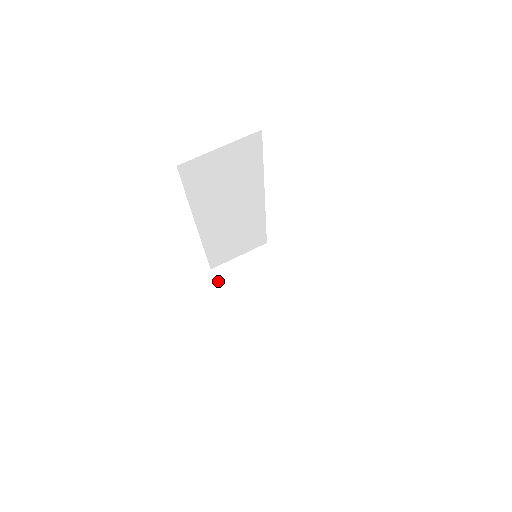
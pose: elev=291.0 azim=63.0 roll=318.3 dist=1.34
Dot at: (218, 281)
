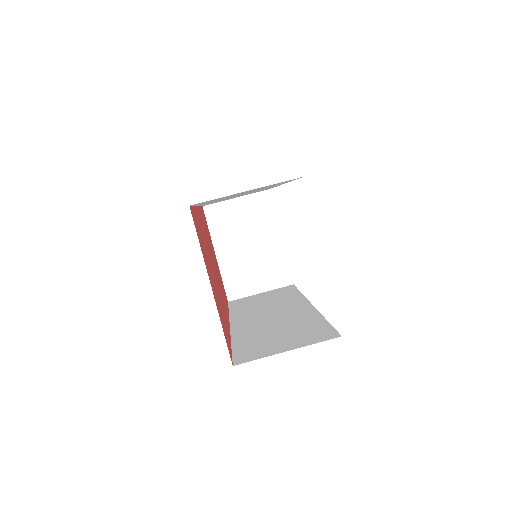
Dot at: (208, 222)
